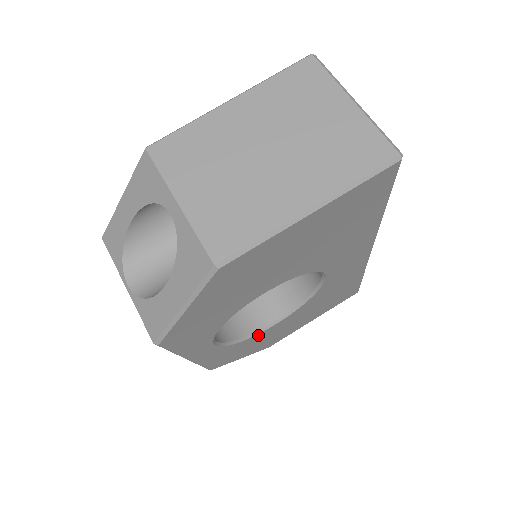
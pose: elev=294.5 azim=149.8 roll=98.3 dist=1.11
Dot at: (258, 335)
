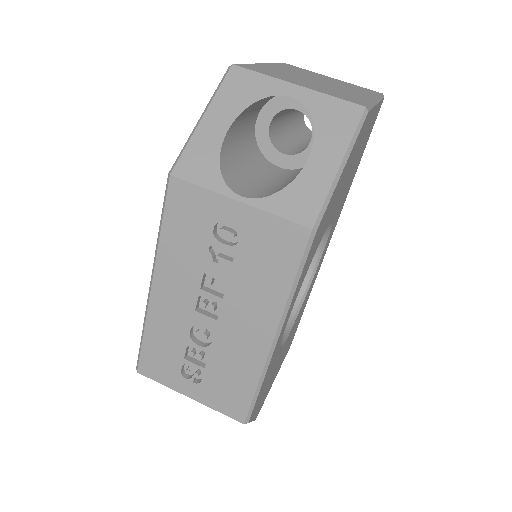
Dot at: (279, 353)
